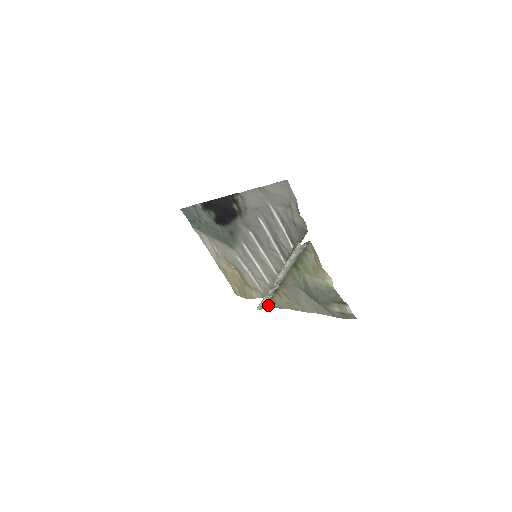
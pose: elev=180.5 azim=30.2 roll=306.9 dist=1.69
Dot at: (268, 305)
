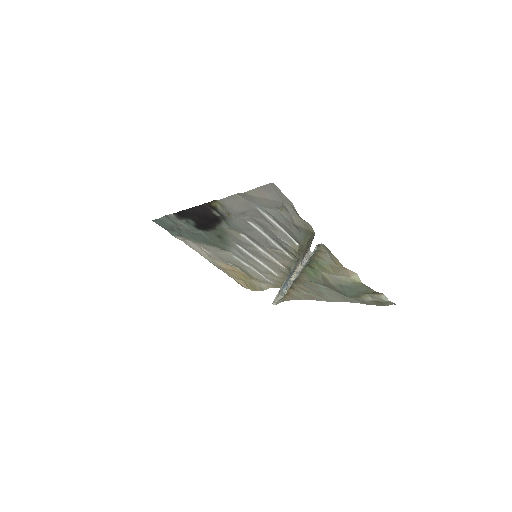
Dot at: (284, 299)
